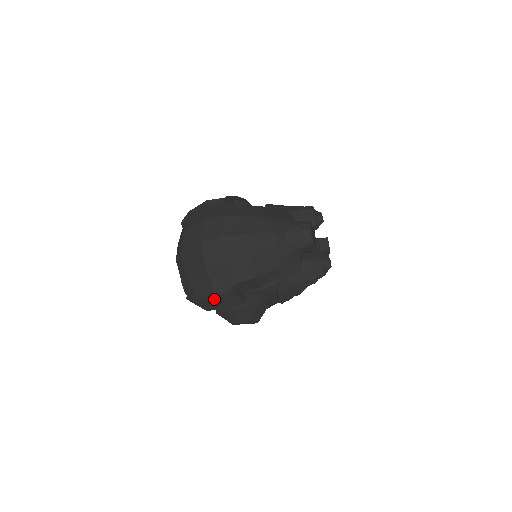
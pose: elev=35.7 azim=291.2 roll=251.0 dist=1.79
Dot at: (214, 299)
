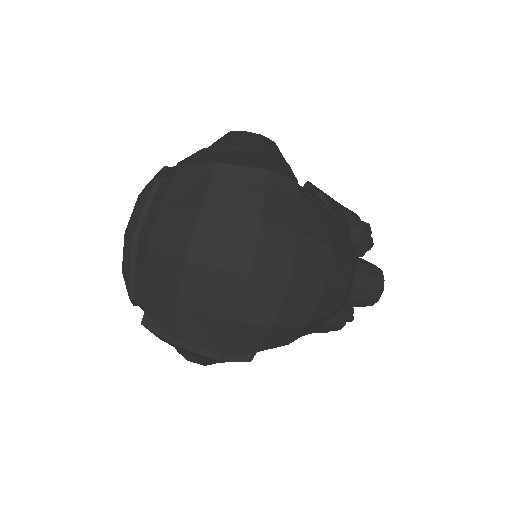
Dot at: (209, 358)
